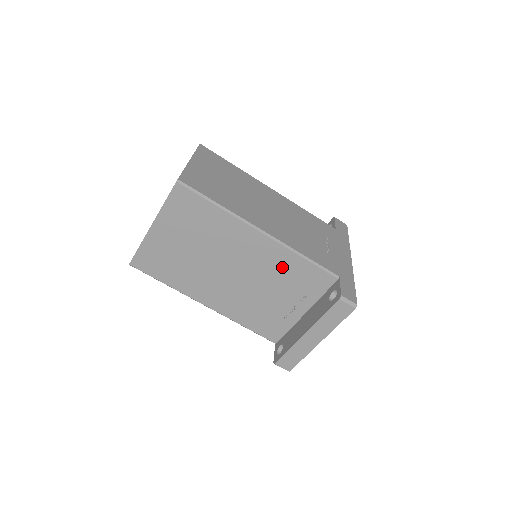
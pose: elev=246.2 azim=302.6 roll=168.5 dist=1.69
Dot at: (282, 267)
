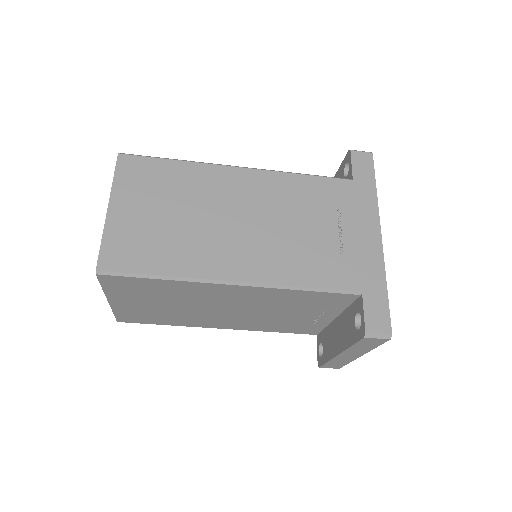
Dot at: (282, 299)
